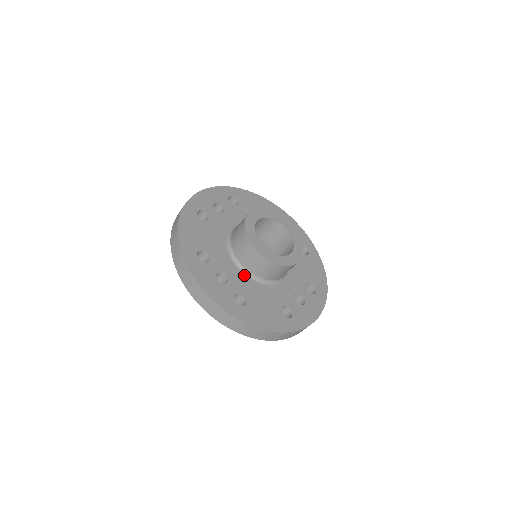
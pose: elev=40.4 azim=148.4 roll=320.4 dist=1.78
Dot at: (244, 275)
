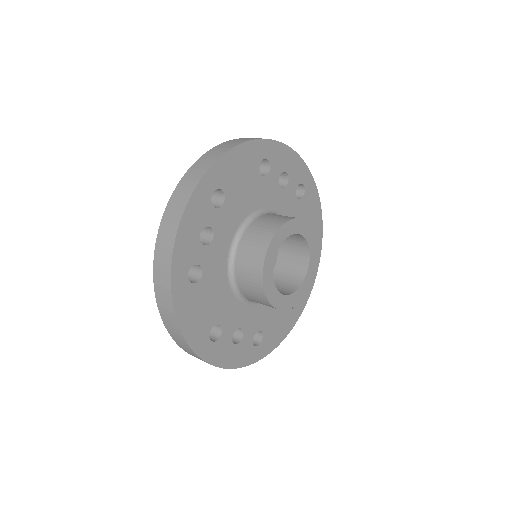
Dot at: (255, 306)
